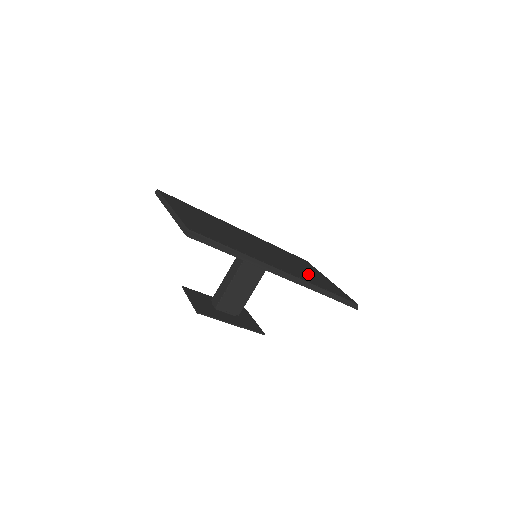
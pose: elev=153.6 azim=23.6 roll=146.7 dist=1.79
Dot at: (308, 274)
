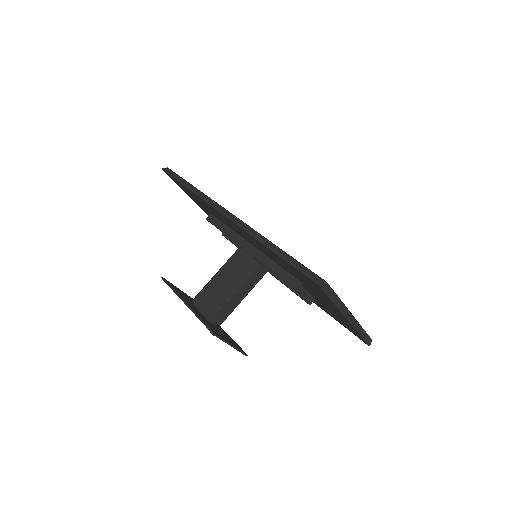
Dot at: occluded
